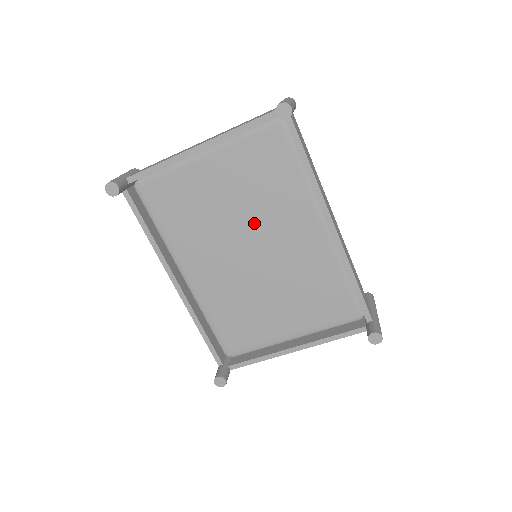
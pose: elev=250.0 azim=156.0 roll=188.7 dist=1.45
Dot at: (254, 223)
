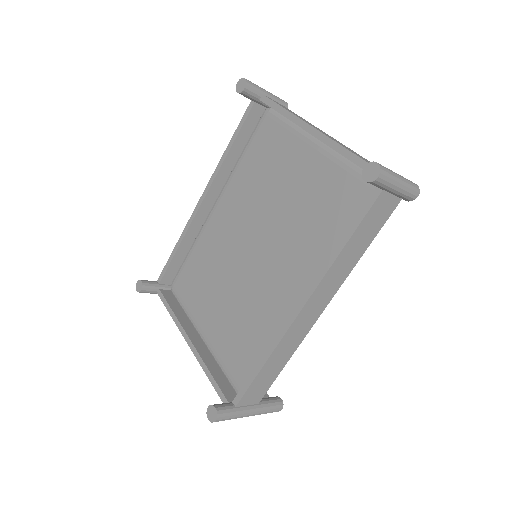
Dot at: (278, 232)
